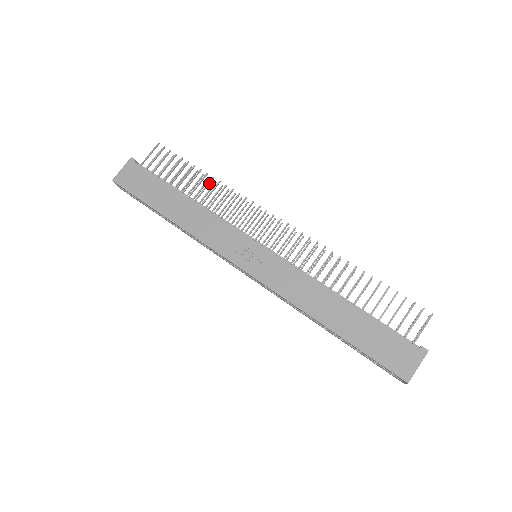
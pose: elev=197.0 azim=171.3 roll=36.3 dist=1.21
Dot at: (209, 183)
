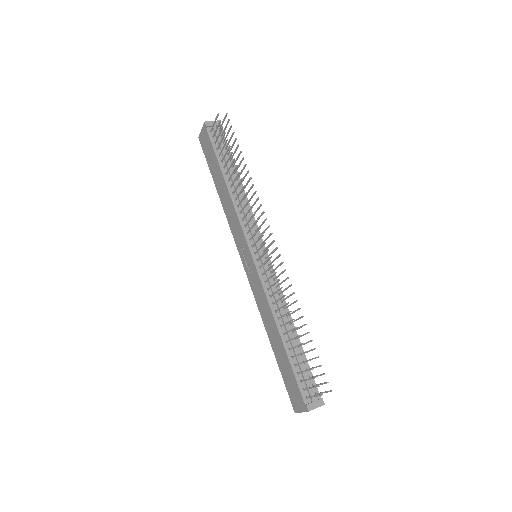
Dot at: (237, 176)
